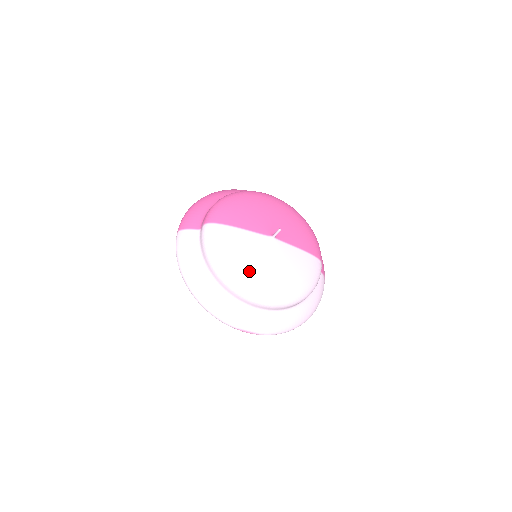
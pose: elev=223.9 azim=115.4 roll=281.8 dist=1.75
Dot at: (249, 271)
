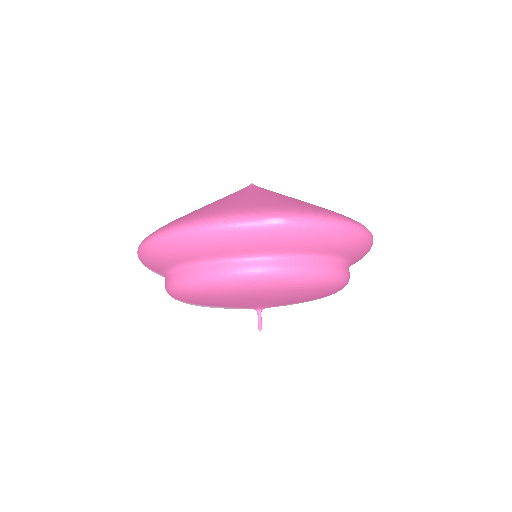
Dot at: occluded
